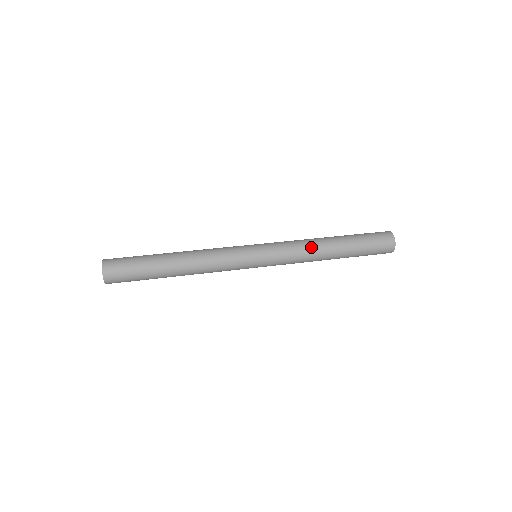
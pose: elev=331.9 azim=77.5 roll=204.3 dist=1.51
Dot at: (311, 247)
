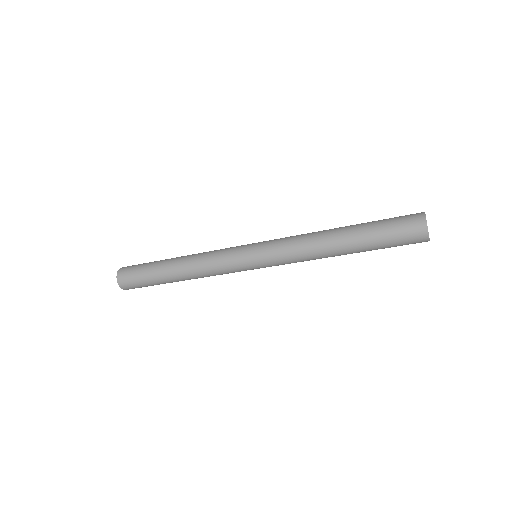
Dot at: (311, 235)
